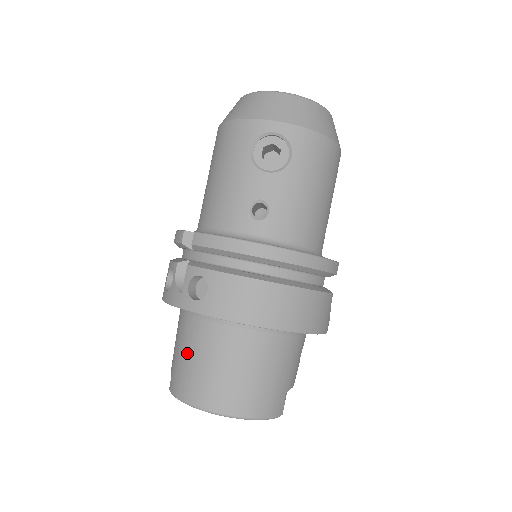
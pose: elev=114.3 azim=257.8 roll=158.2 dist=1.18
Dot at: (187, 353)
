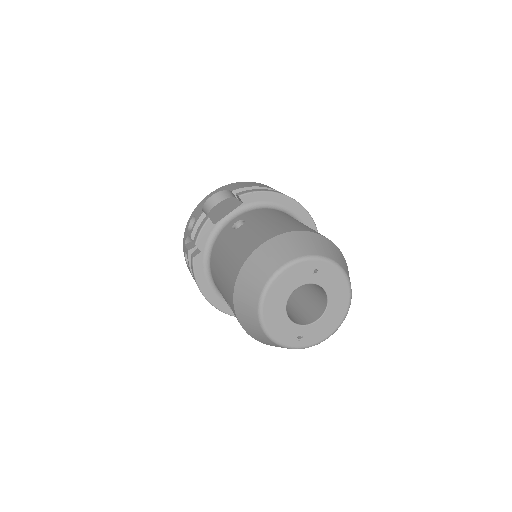
Dot at: occluded
